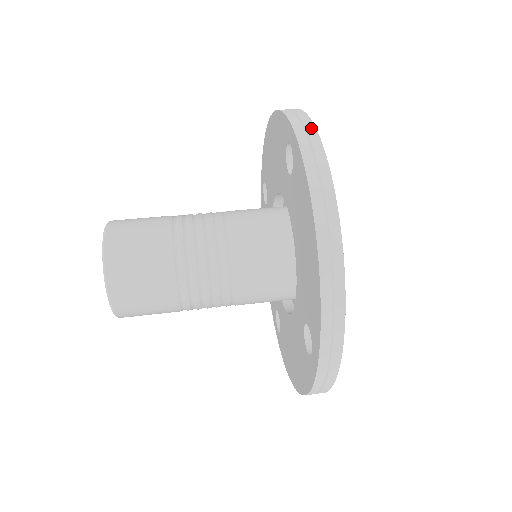
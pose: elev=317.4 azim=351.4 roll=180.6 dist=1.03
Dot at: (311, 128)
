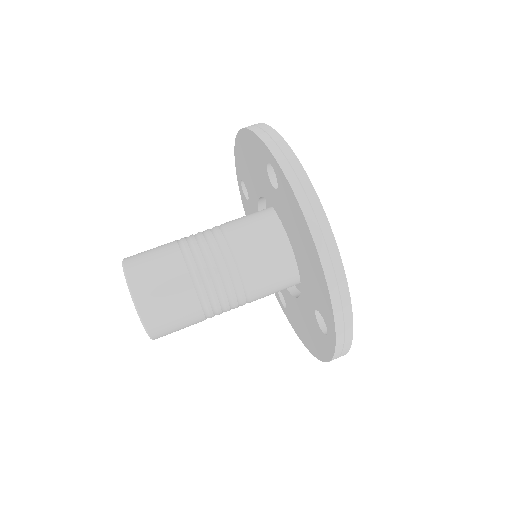
Dot at: (287, 150)
